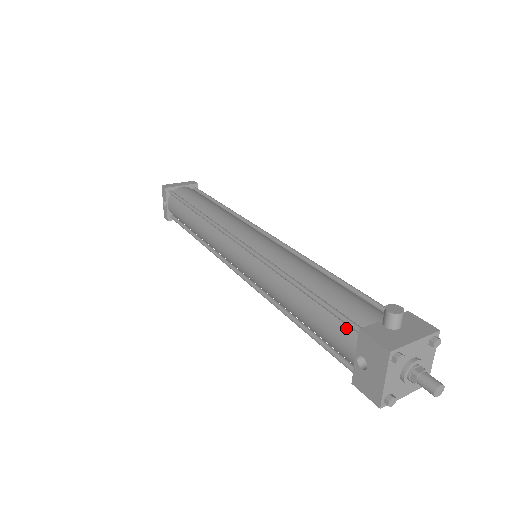
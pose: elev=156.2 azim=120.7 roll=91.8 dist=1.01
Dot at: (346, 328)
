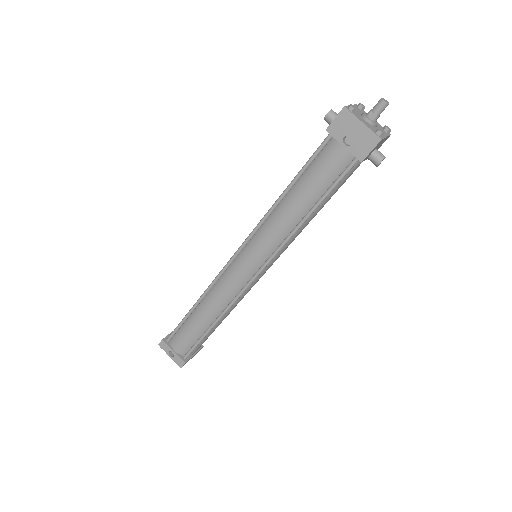
Dot at: (324, 151)
